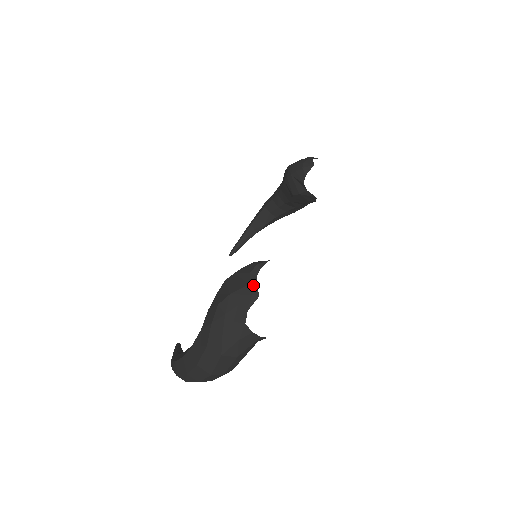
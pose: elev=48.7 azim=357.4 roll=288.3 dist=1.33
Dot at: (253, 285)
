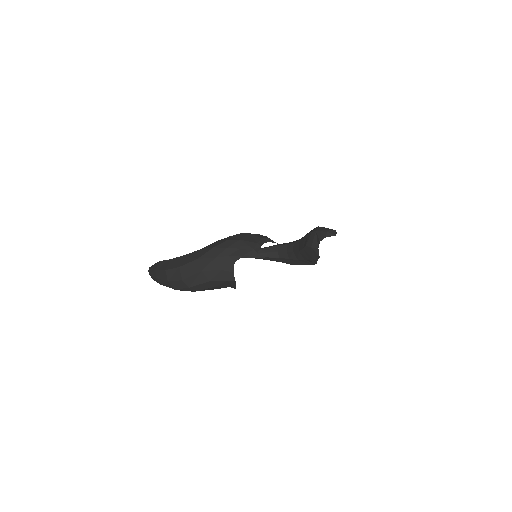
Dot at: (259, 245)
